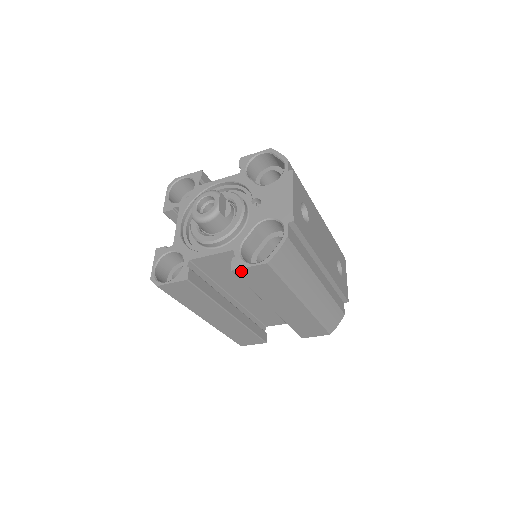
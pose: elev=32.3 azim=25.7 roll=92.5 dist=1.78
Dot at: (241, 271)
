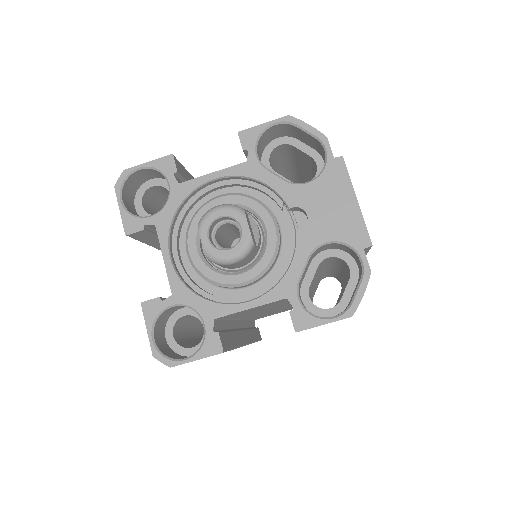
Dot at: occluded
